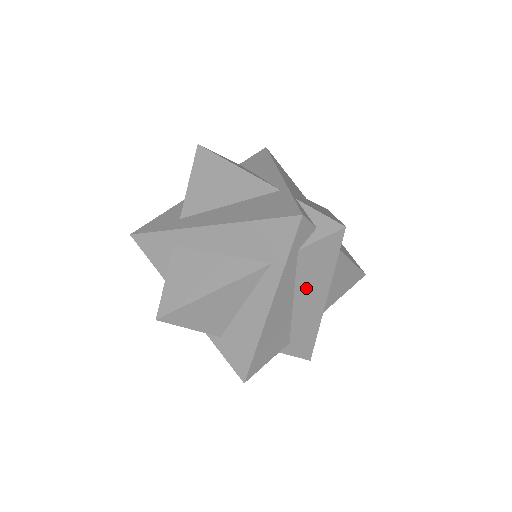
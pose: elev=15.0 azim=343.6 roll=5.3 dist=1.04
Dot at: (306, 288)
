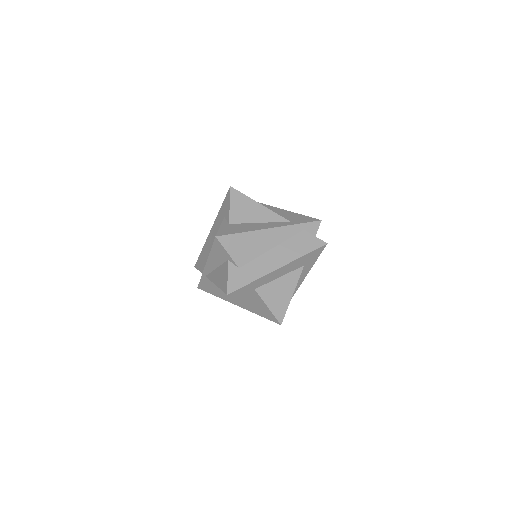
Dot at: (284, 249)
